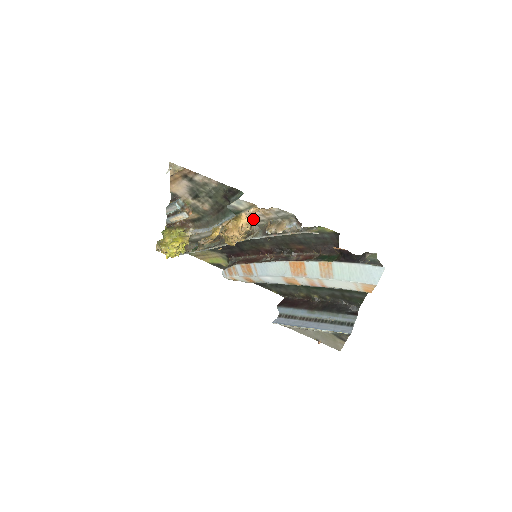
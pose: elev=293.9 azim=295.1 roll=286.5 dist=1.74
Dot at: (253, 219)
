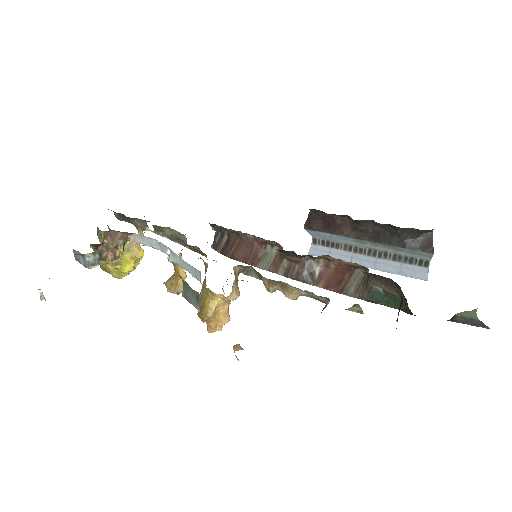
Dot at: (234, 281)
